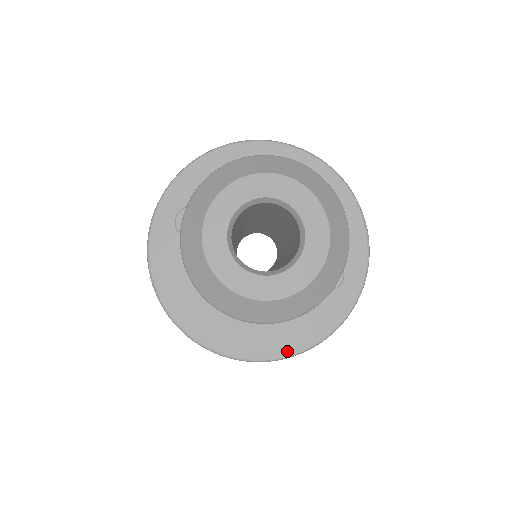
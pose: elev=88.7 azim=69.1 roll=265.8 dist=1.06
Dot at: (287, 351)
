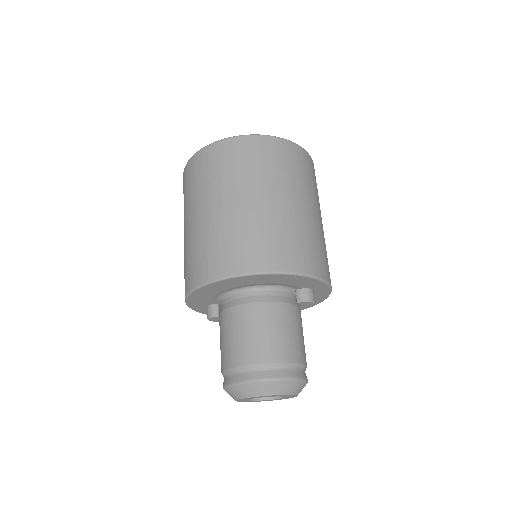
Dot at: (310, 306)
